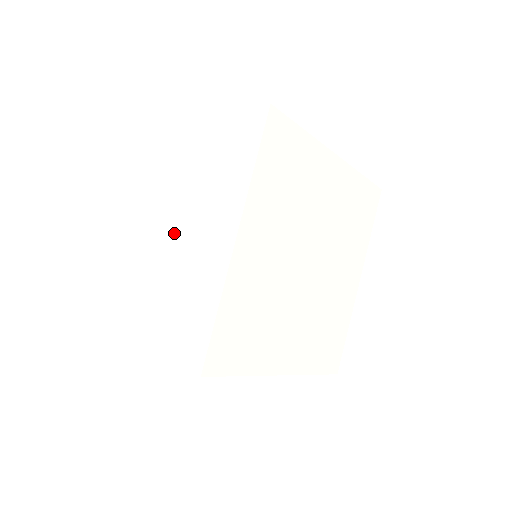
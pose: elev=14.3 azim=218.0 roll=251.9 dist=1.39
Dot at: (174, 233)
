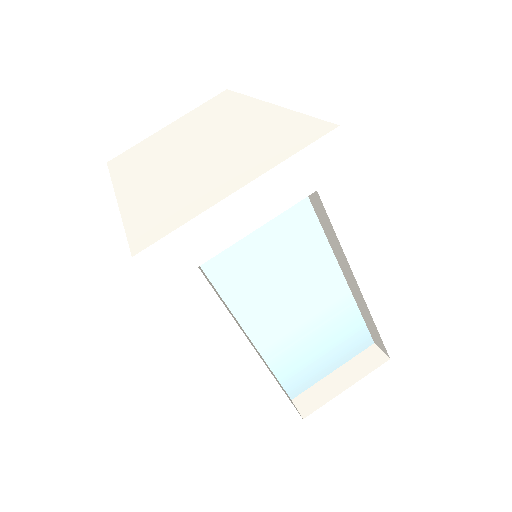
Dot at: (189, 154)
